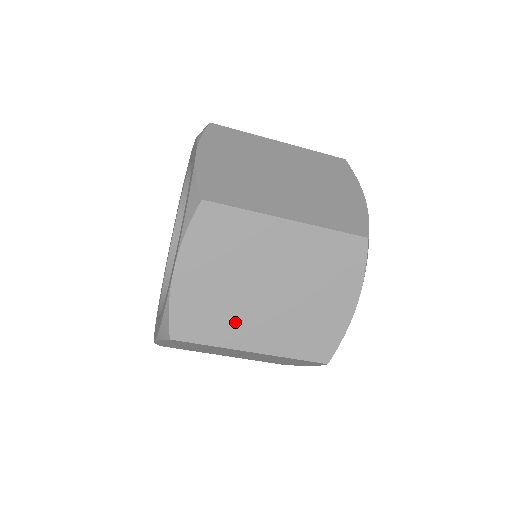
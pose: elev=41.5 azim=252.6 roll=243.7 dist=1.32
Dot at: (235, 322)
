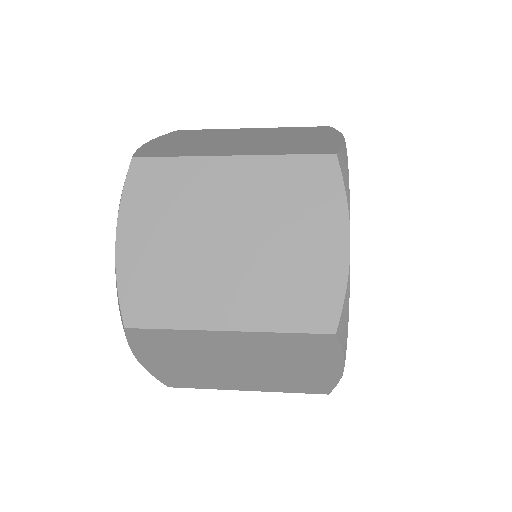
Dot at: occluded
